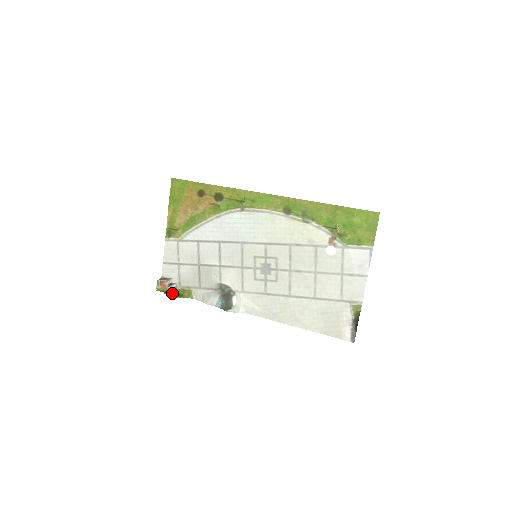
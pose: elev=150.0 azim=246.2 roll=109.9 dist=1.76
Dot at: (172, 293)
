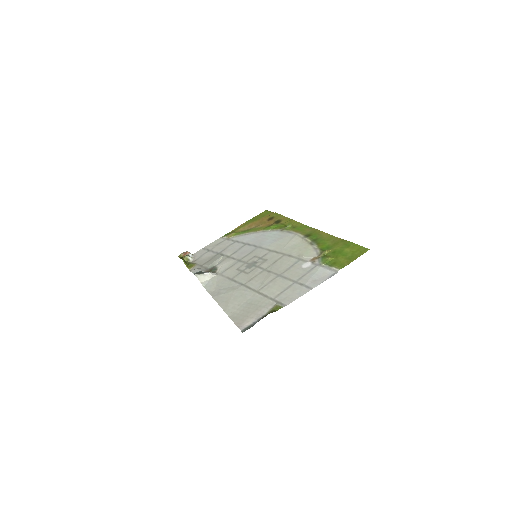
Dot at: (183, 259)
